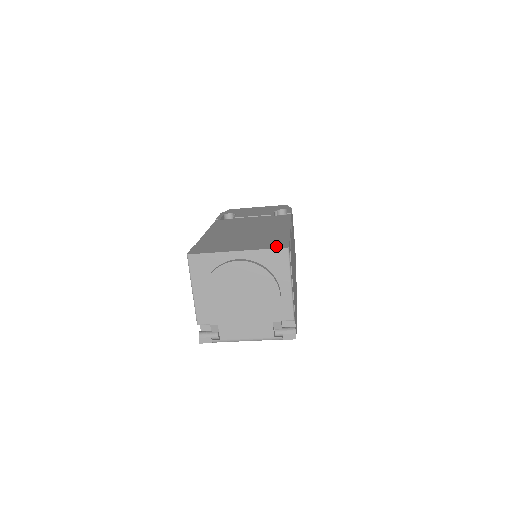
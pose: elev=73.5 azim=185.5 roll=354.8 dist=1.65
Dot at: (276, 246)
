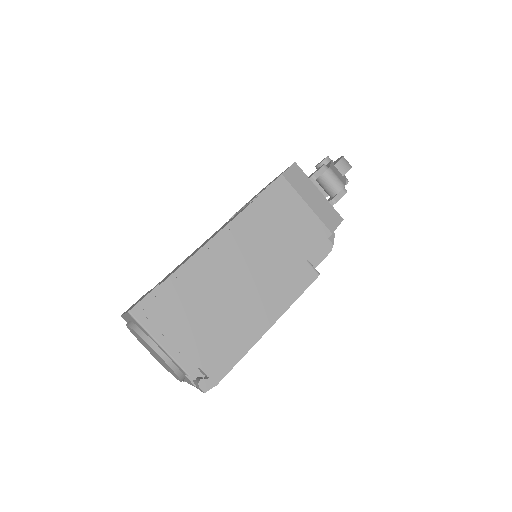
Dot at: (132, 307)
